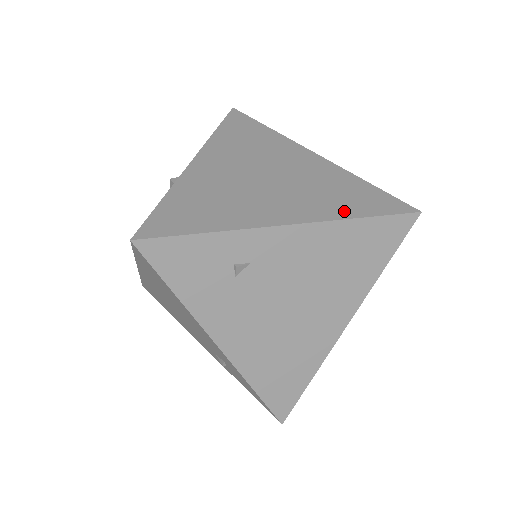
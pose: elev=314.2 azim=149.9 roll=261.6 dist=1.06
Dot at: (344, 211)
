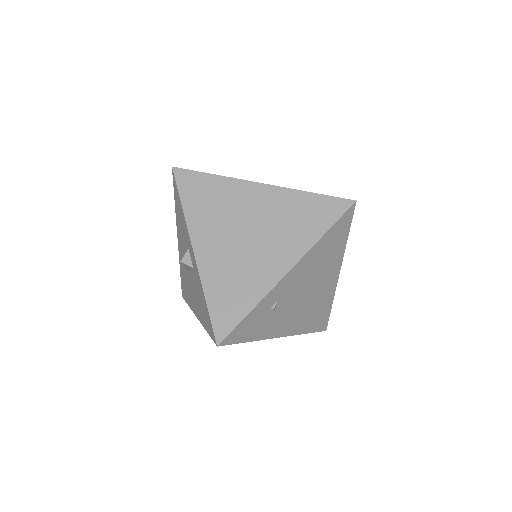
Dot at: (313, 235)
